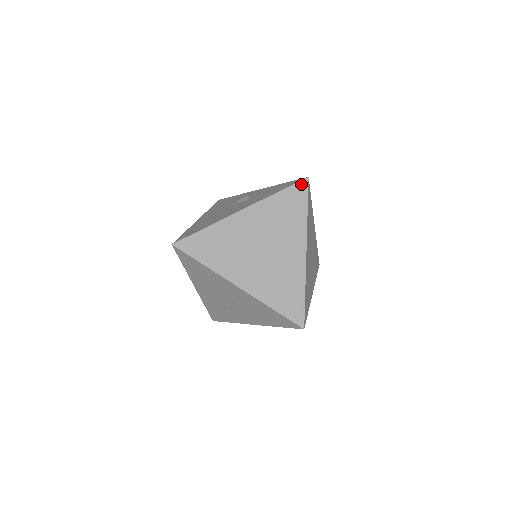
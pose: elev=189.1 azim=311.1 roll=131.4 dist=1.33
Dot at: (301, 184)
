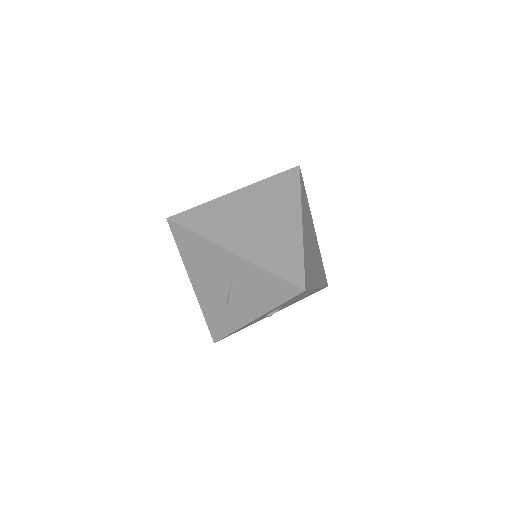
Dot at: (293, 170)
